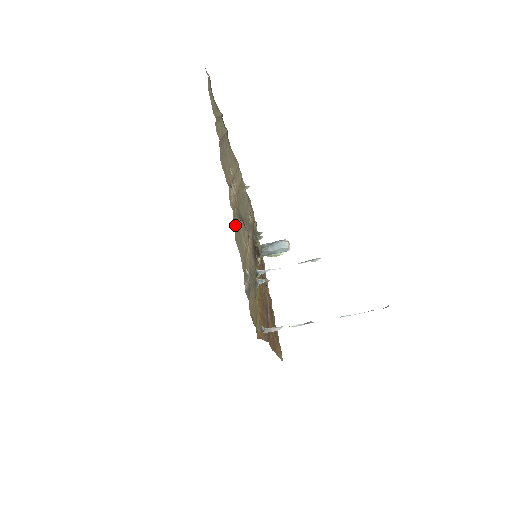
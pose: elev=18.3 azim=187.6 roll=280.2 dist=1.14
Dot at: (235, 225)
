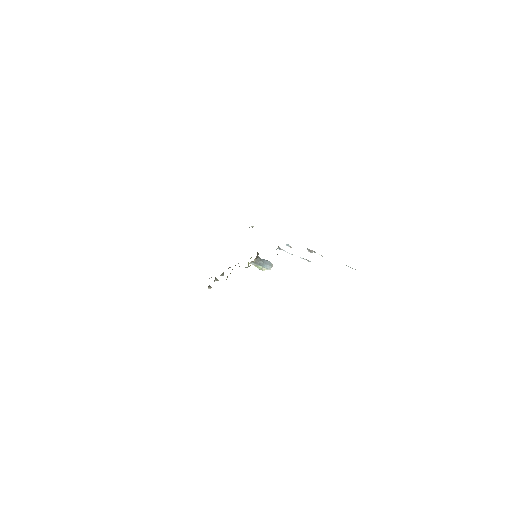
Dot at: occluded
